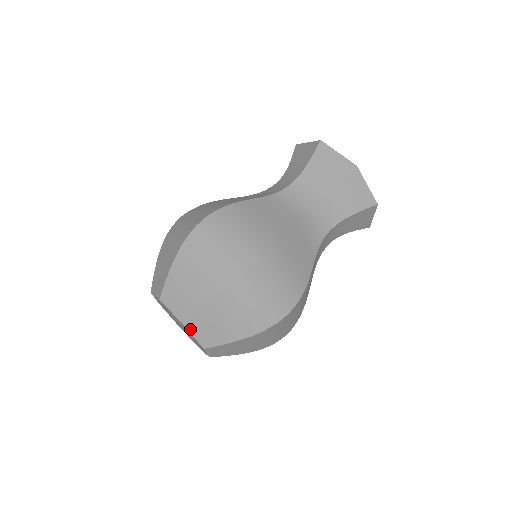
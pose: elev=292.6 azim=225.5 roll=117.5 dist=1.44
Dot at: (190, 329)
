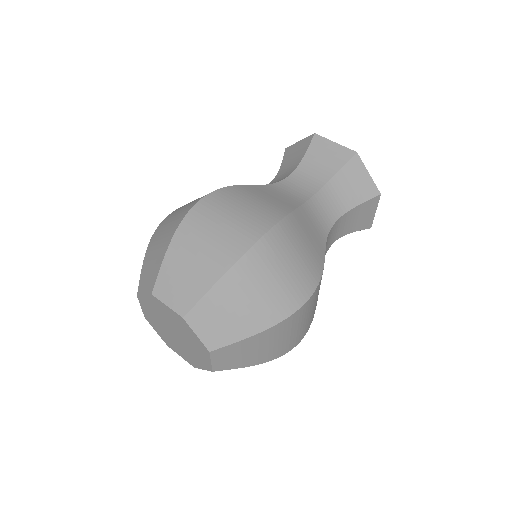
Dot at: (161, 297)
